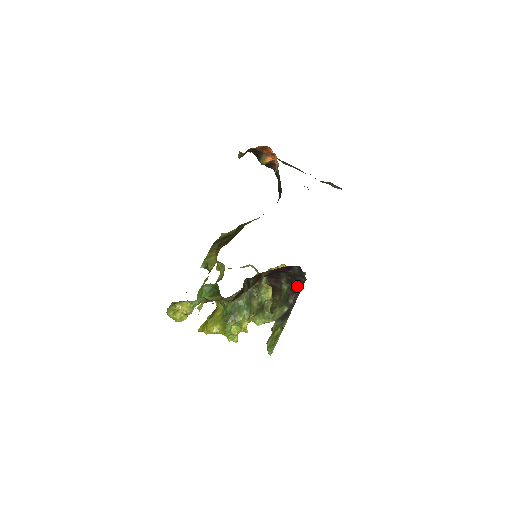
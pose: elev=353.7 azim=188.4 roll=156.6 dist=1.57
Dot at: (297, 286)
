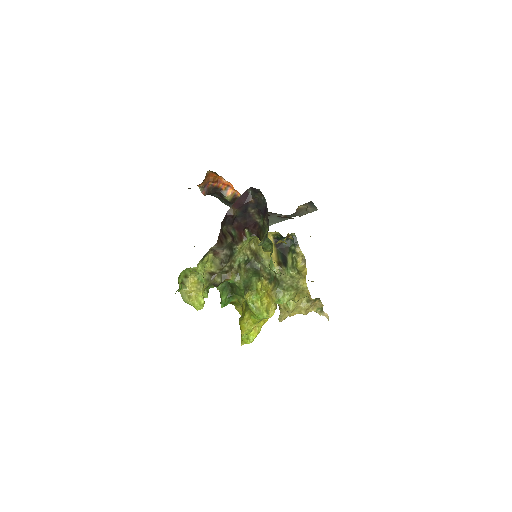
Dot at: (264, 209)
